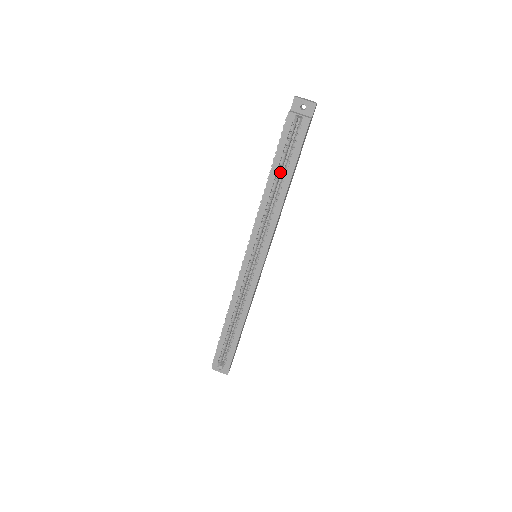
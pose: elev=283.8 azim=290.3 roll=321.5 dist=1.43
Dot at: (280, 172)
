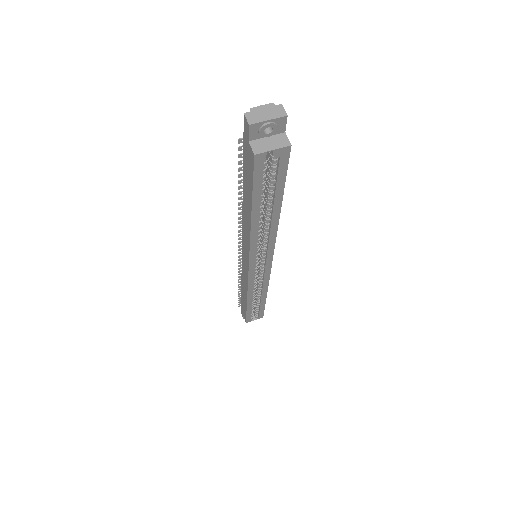
Dot at: (262, 201)
